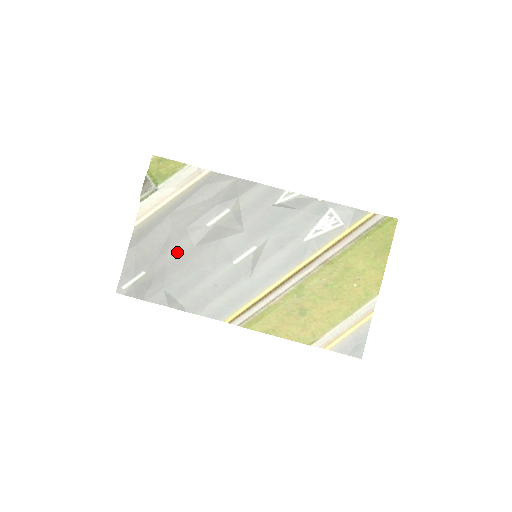
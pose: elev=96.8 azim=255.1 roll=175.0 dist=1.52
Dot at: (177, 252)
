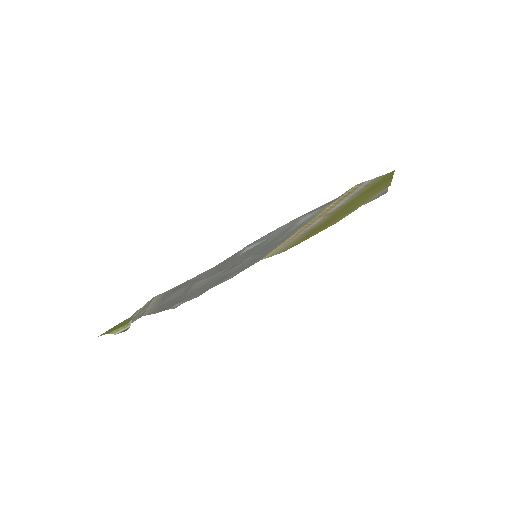
Dot at: occluded
